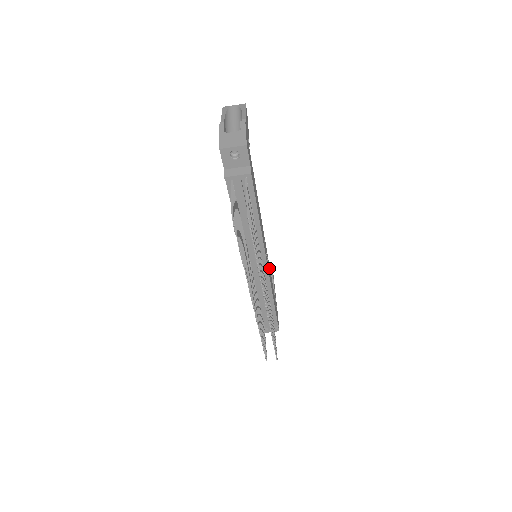
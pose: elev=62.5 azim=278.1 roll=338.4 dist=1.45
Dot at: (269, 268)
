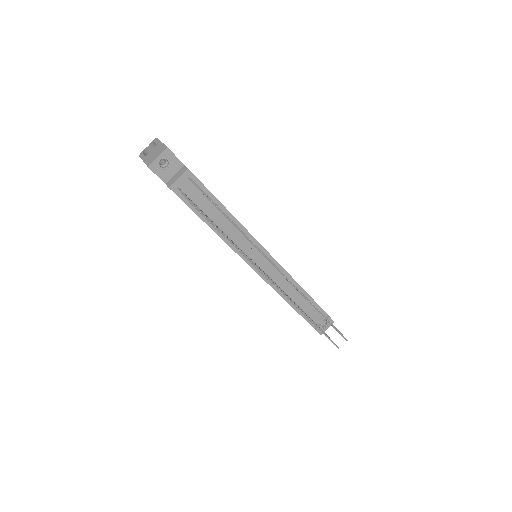
Dot at: occluded
